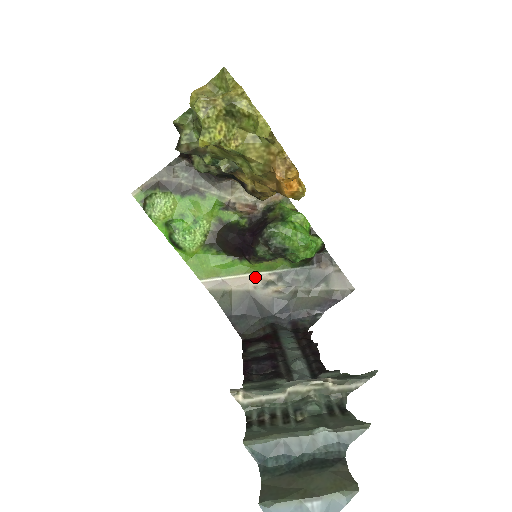
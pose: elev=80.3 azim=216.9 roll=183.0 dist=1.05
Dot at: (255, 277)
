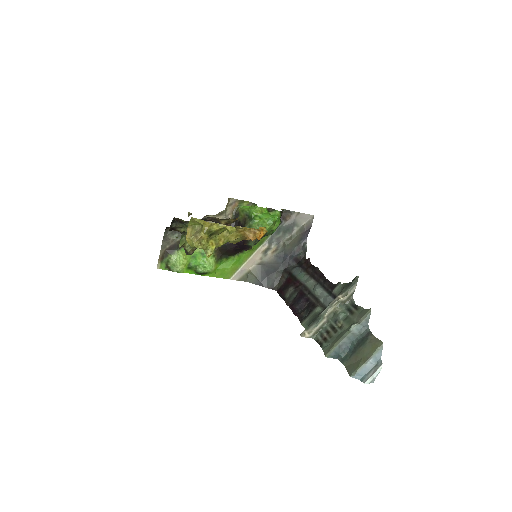
Dot at: (257, 254)
